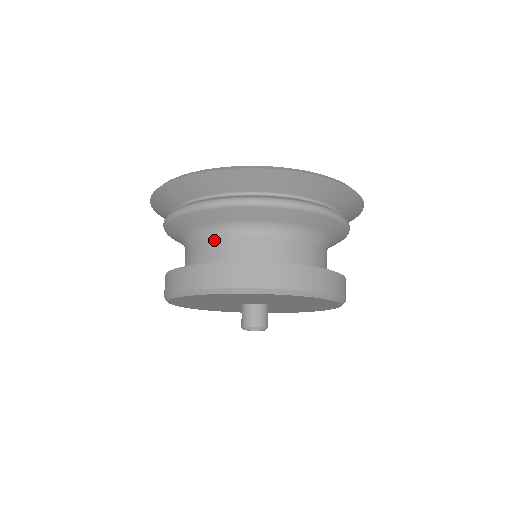
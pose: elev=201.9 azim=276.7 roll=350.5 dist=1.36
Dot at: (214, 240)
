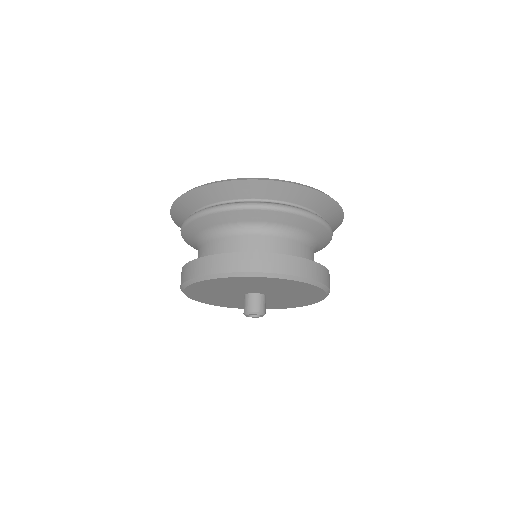
Dot at: (210, 241)
